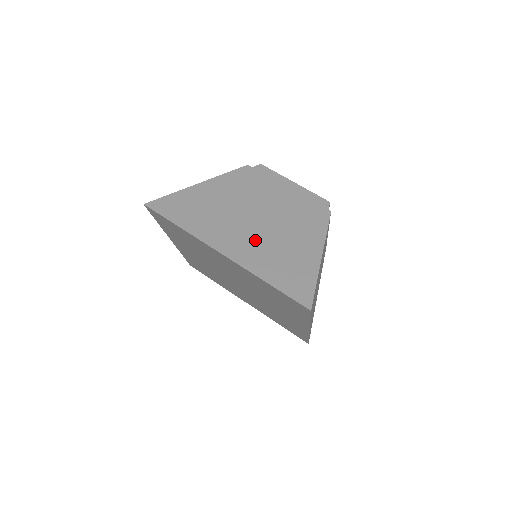
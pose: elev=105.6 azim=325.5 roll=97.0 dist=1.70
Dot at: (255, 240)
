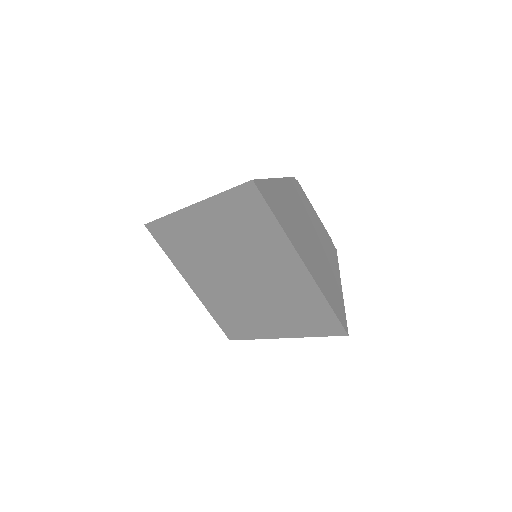
Dot at: (315, 258)
